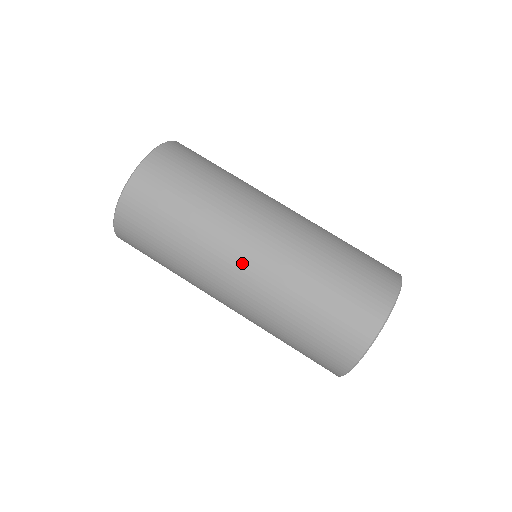
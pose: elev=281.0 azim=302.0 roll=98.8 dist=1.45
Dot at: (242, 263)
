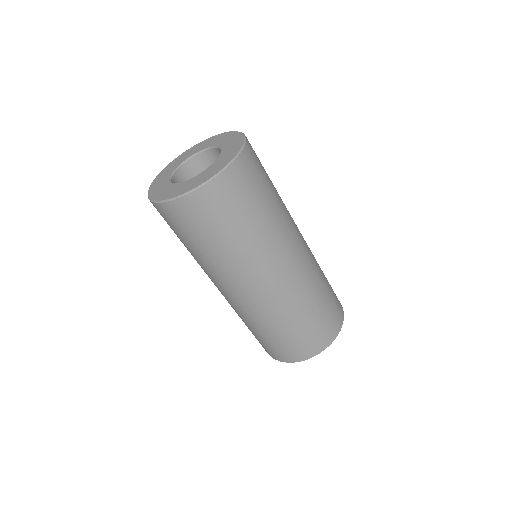
Dot at: (218, 288)
